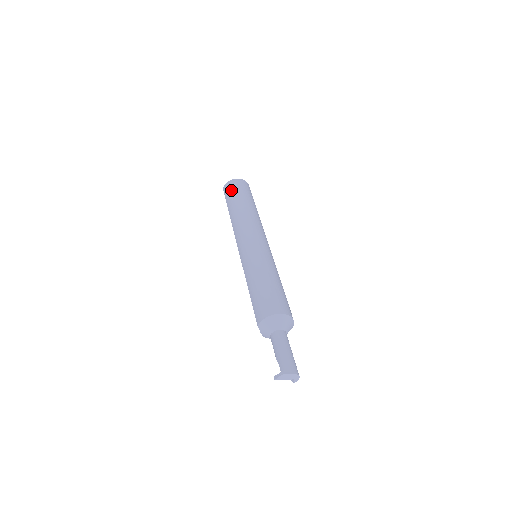
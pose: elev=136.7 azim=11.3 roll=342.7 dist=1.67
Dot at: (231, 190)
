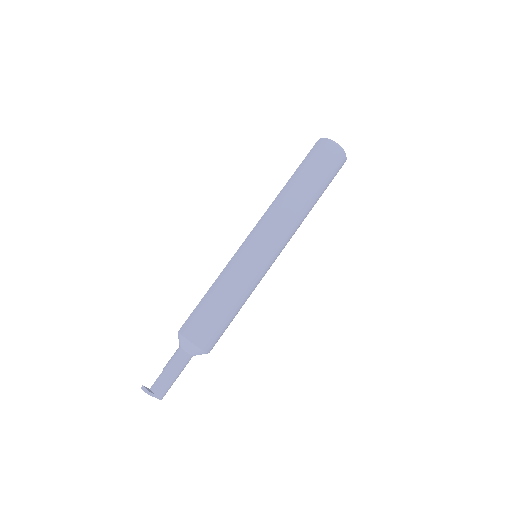
Dot at: (318, 157)
